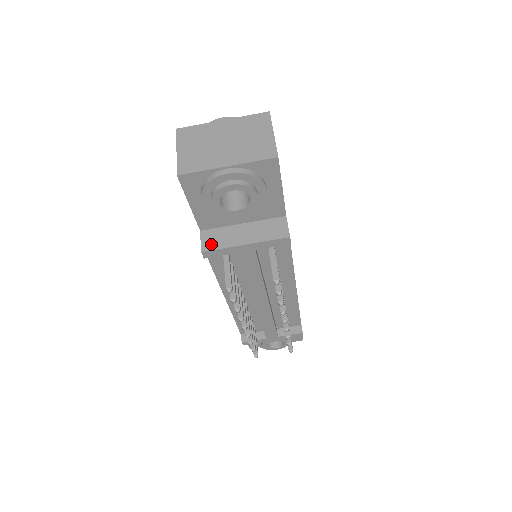
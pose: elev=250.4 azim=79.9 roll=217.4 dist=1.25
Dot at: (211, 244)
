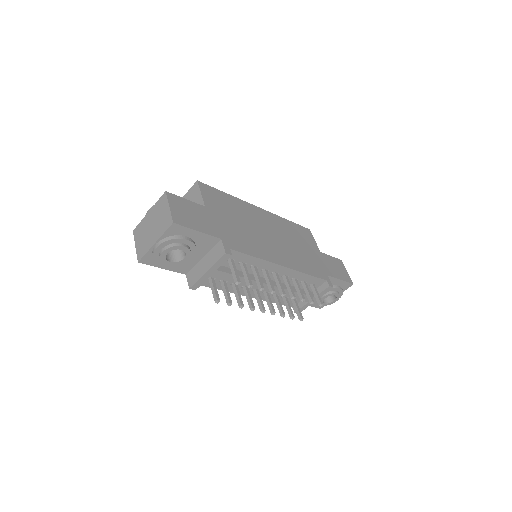
Dot at: (192, 281)
